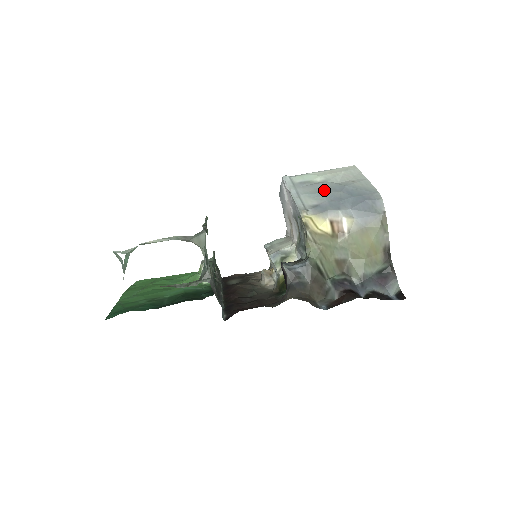
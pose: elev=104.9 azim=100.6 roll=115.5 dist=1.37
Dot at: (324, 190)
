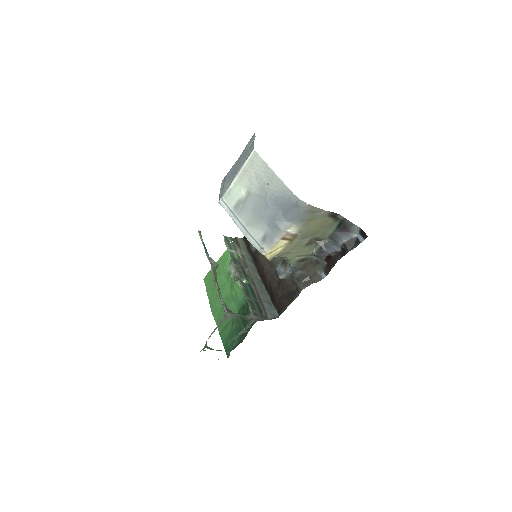
Dot at: (257, 212)
